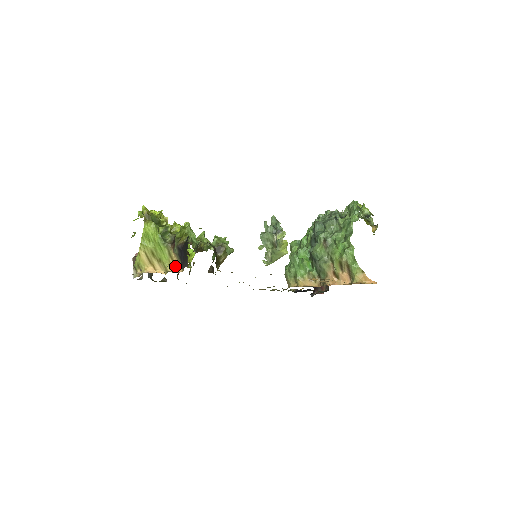
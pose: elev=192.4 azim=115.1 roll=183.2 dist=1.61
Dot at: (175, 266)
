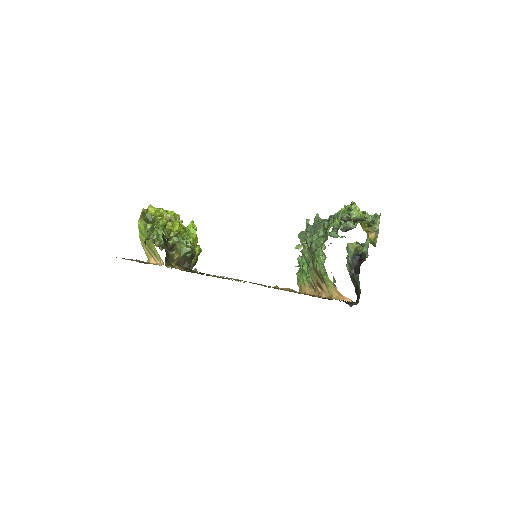
Dot at: occluded
